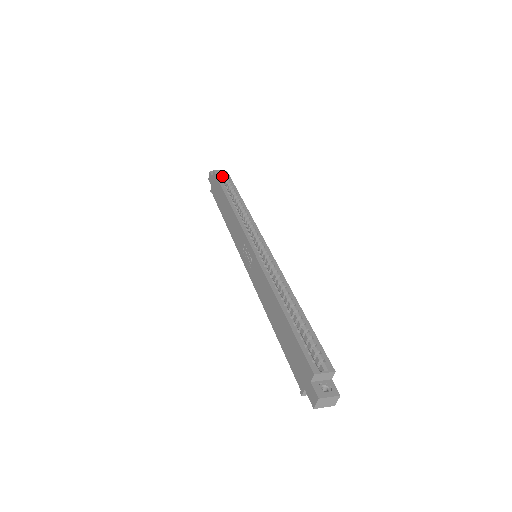
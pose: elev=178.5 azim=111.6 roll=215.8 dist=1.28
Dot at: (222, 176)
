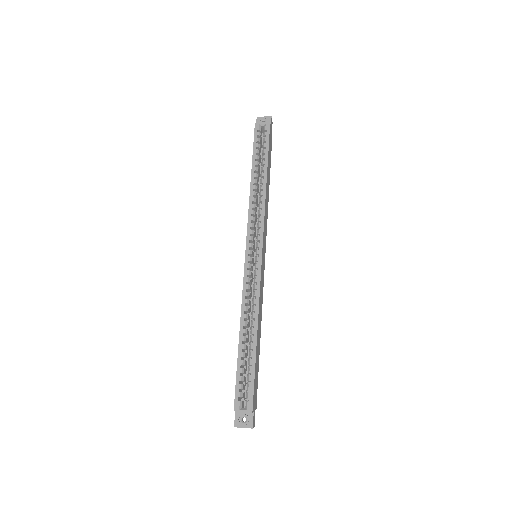
Dot at: (264, 130)
